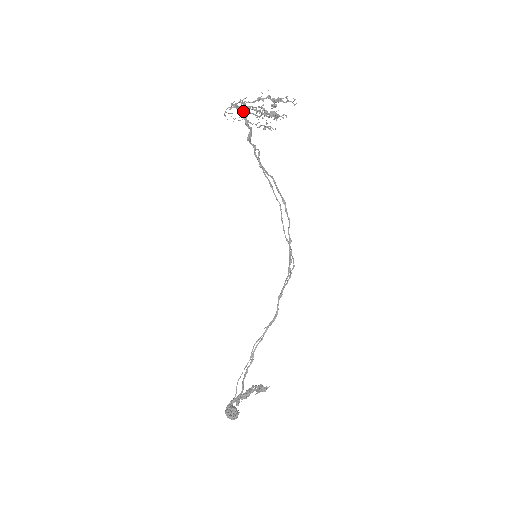
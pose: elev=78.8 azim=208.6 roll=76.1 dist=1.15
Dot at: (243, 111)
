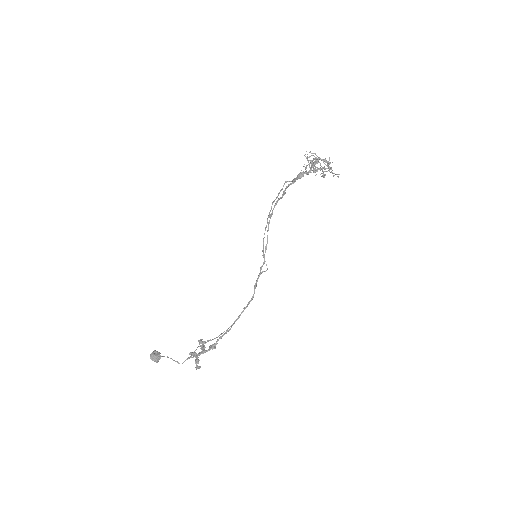
Dot at: occluded
